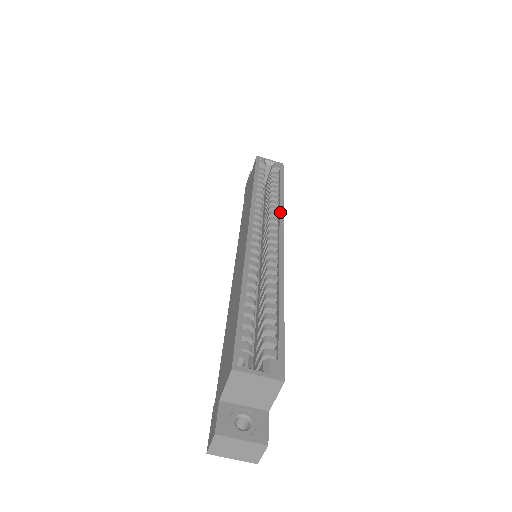
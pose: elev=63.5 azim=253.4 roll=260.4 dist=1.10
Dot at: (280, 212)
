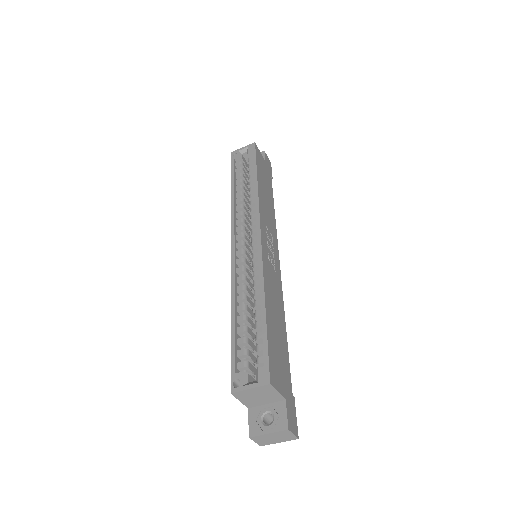
Dot at: (256, 206)
